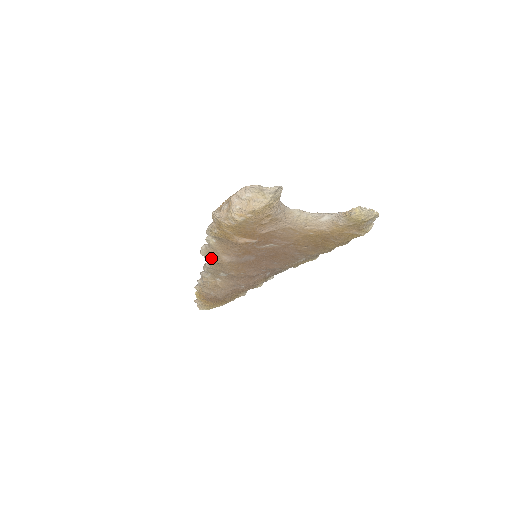
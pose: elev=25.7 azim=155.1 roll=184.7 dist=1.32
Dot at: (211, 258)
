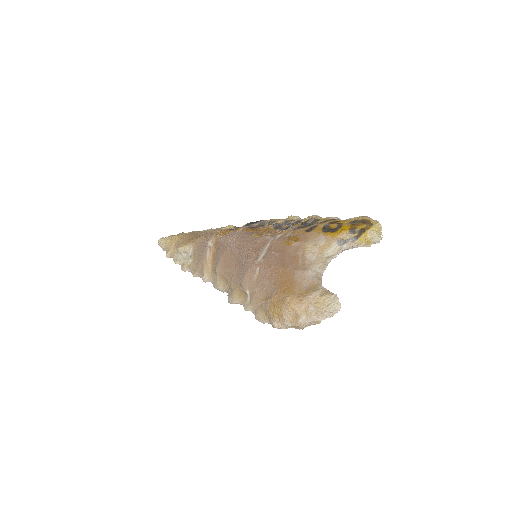
Dot at: occluded
